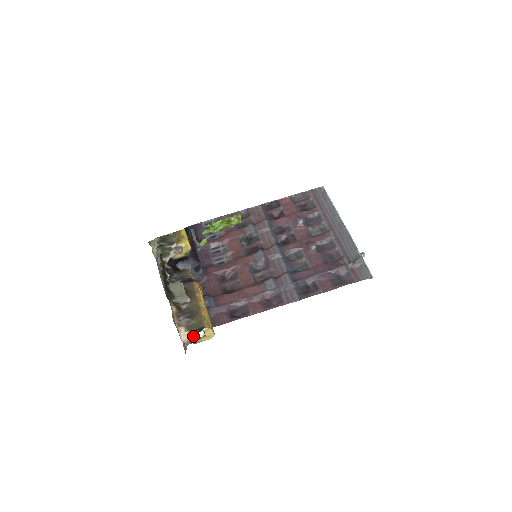
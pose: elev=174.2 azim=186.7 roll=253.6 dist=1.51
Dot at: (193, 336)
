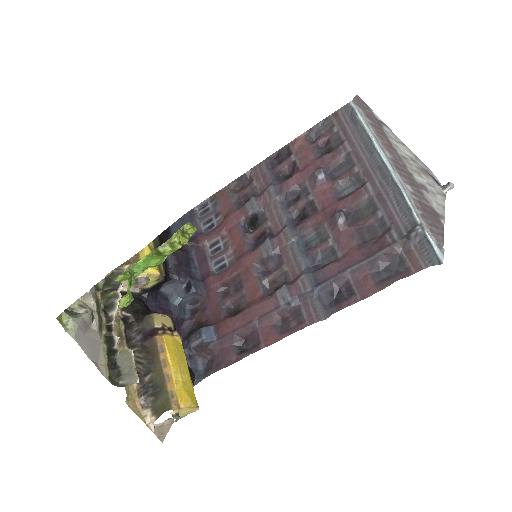
Dot at: occluded
